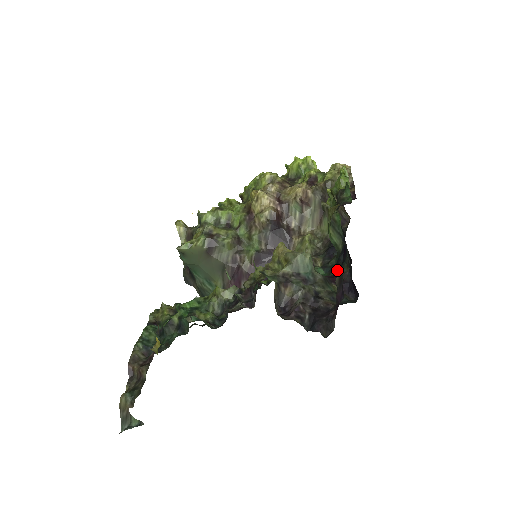
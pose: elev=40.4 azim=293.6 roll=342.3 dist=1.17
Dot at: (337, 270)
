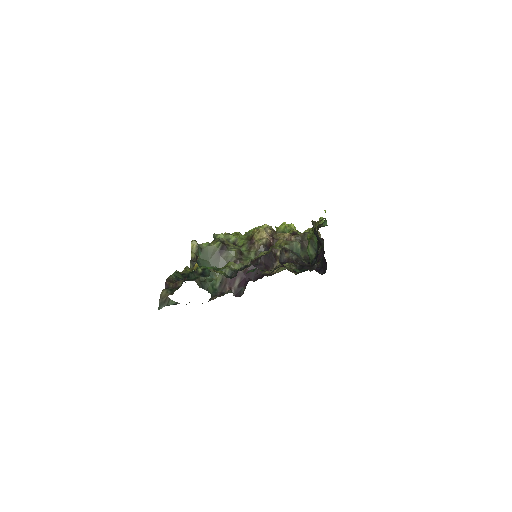
Dot at: occluded
